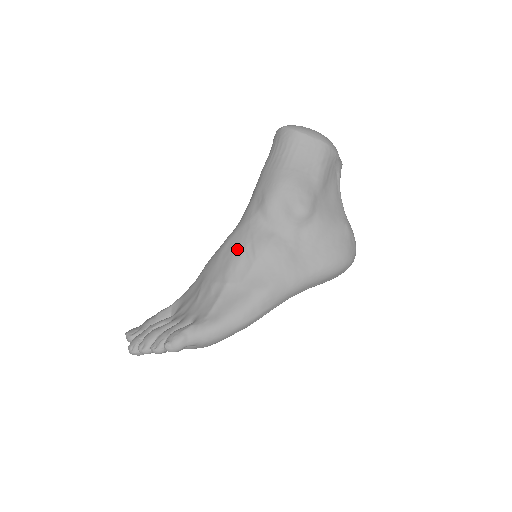
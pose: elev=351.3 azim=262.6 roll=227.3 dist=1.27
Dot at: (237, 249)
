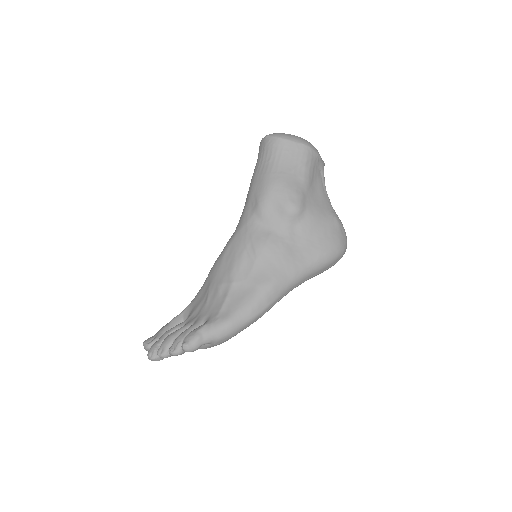
Dot at: (238, 251)
